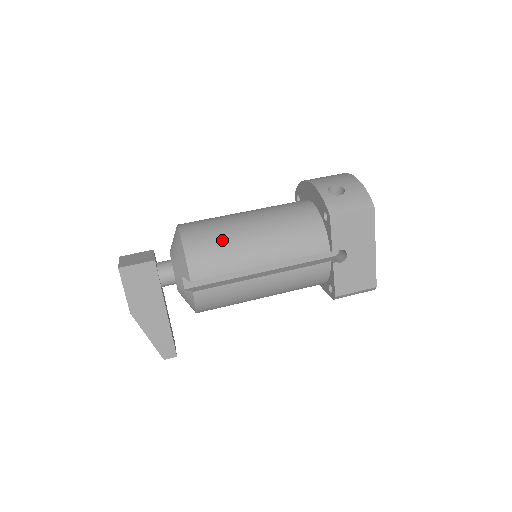
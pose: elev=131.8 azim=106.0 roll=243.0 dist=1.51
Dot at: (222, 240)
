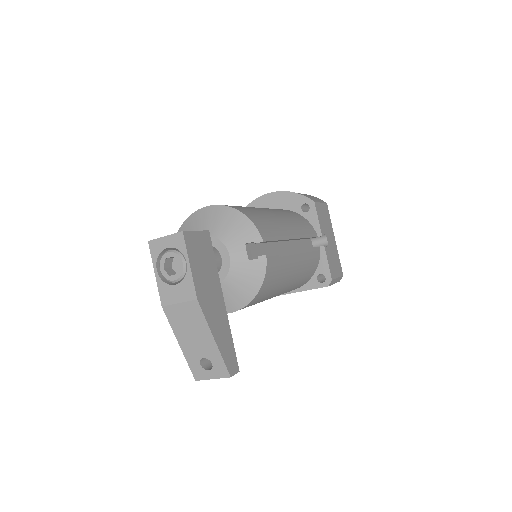
Dot at: (260, 212)
